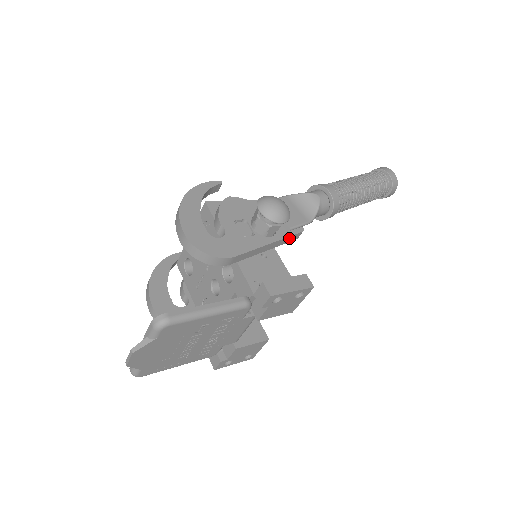
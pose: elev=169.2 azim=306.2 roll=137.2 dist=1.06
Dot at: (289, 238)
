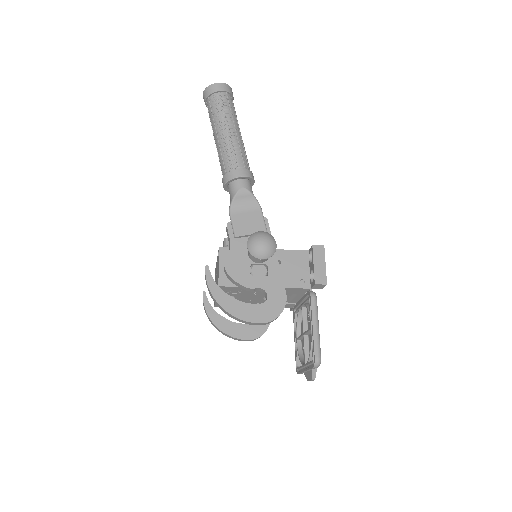
Dot at: occluded
